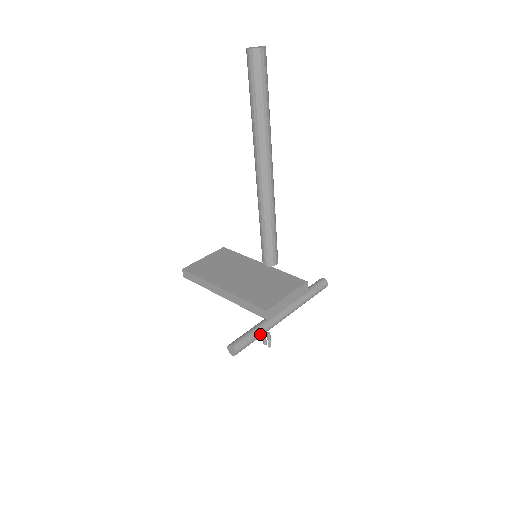
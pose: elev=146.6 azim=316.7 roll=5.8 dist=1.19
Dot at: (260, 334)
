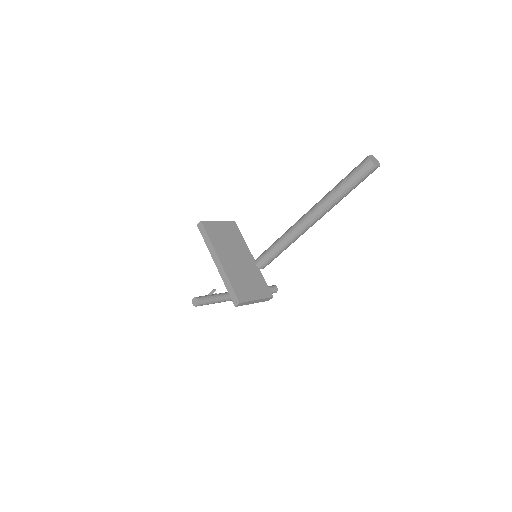
Dot at: (218, 302)
